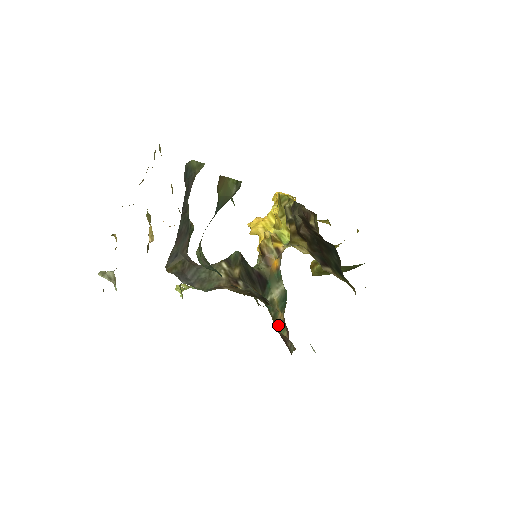
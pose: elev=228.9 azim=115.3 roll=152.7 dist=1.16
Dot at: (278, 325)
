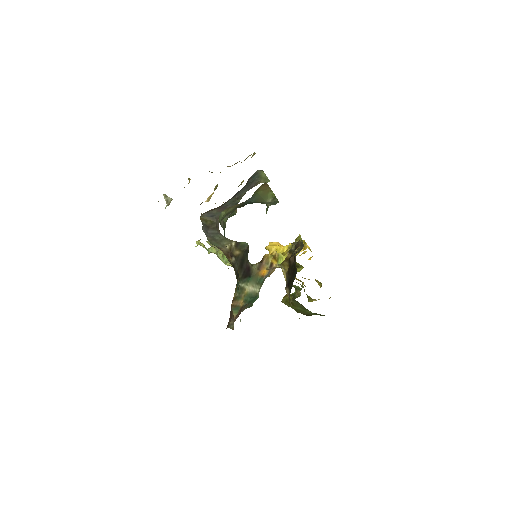
Dot at: (235, 305)
